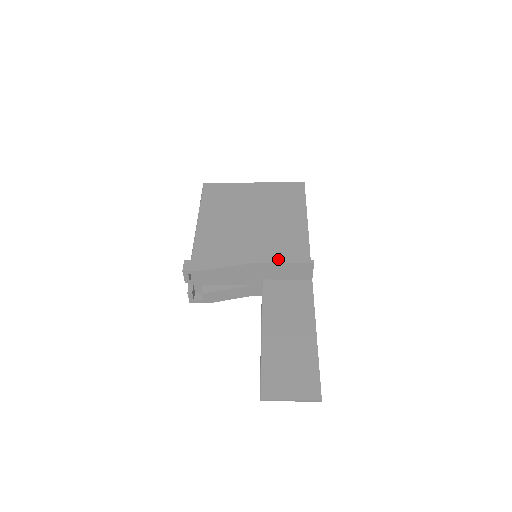
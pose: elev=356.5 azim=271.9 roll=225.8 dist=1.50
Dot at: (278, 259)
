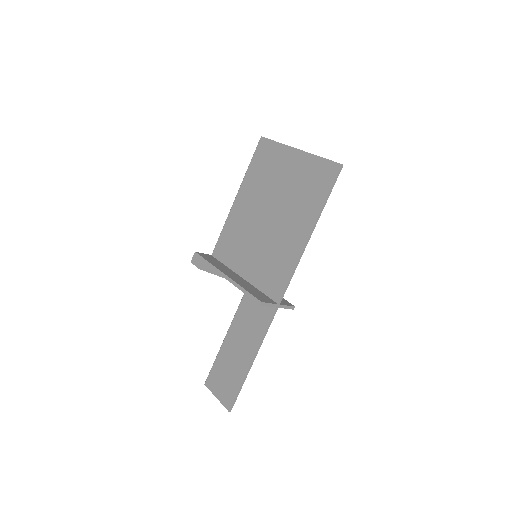
Dot at: (266, 269)
